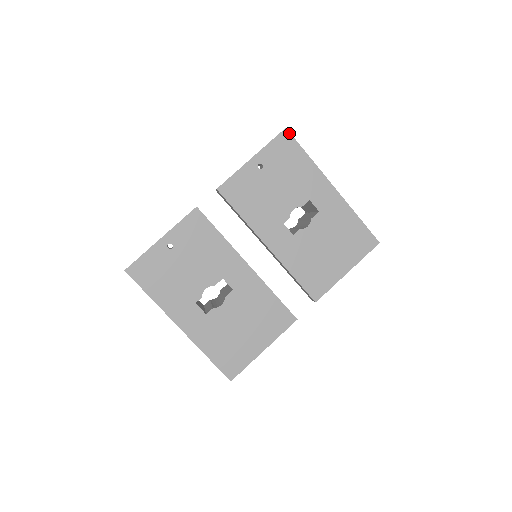
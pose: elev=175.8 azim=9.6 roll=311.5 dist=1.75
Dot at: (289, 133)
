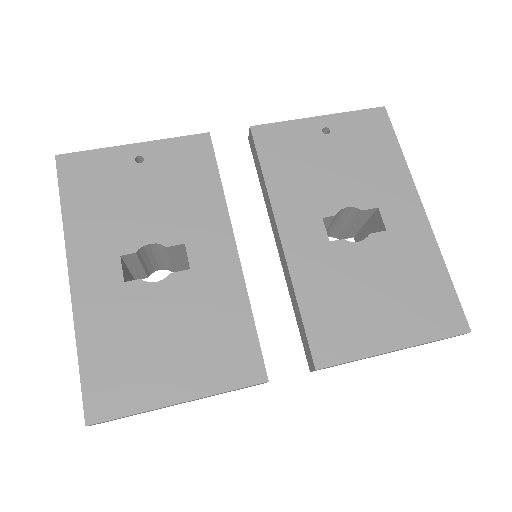
Dot at: (386, 114)
